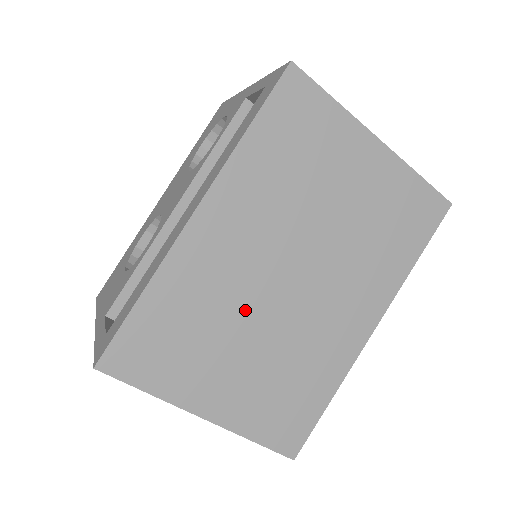
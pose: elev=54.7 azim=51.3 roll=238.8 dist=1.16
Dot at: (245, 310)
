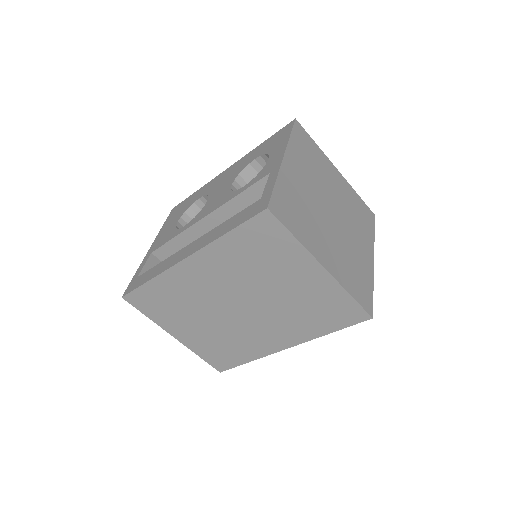
Dot at: (206, 309)
